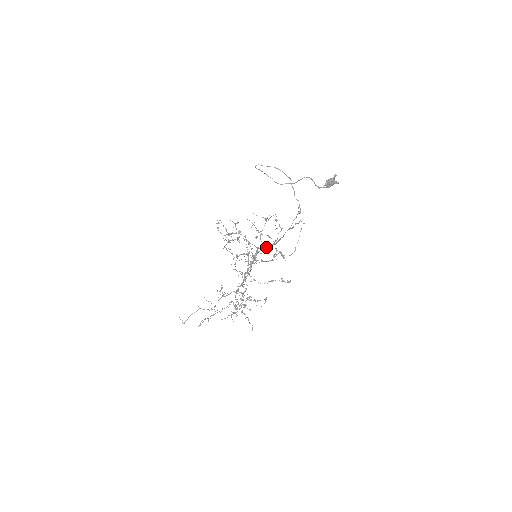
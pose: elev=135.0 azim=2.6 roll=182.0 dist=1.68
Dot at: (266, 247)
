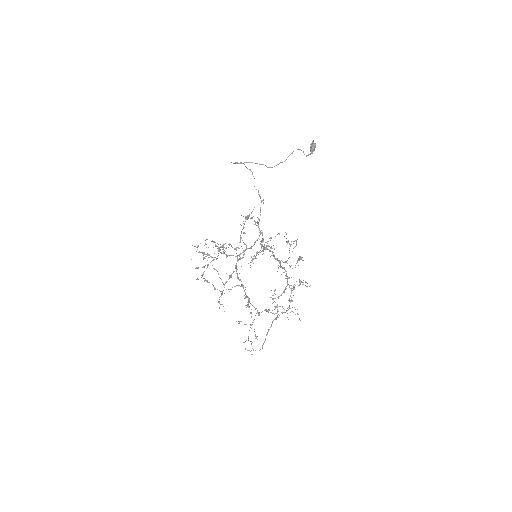
Dot at: occluded
